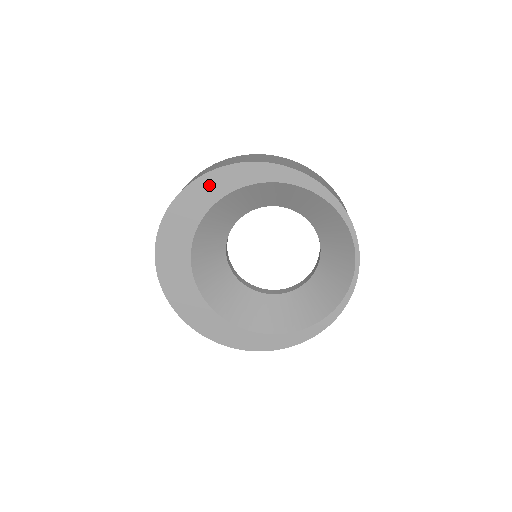
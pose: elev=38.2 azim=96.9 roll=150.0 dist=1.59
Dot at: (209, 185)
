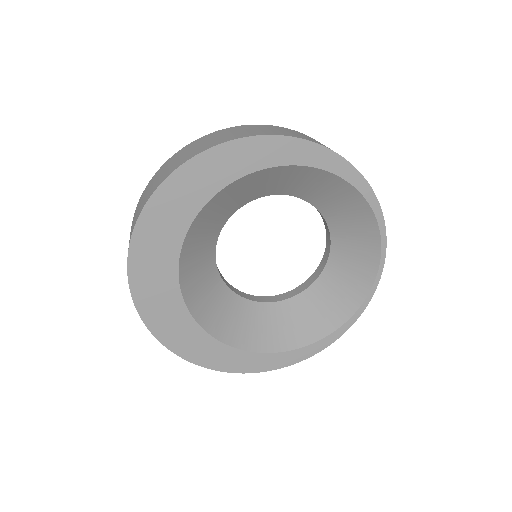
Dot at: (223, 160)
